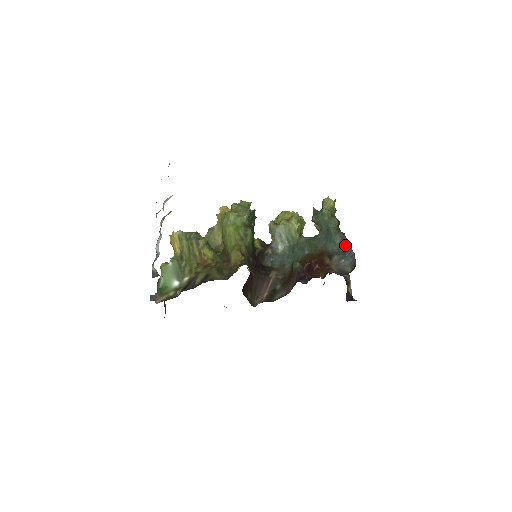
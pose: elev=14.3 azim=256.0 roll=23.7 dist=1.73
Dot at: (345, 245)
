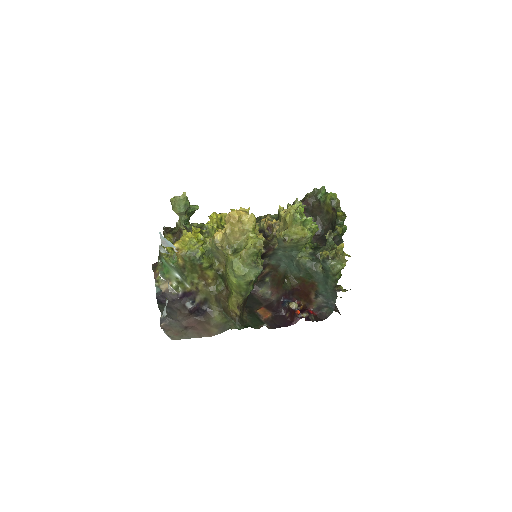
Dot at: (333, 297)
